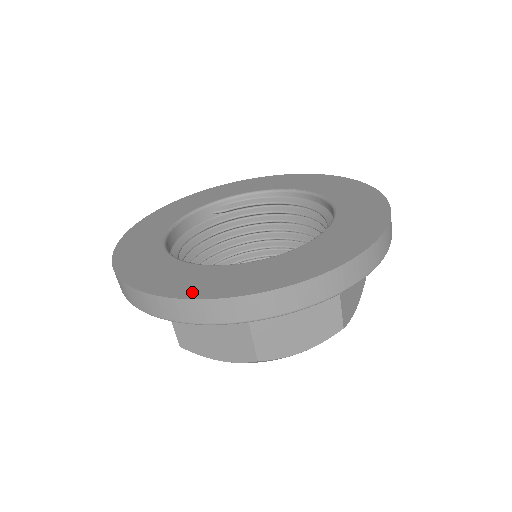
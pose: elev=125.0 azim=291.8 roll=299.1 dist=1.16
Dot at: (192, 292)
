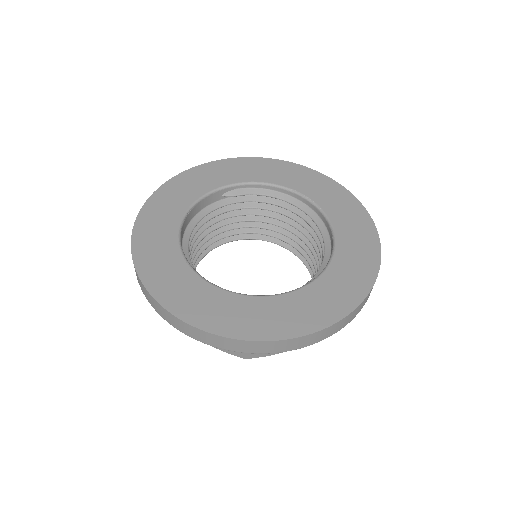
Dot at: (209, 323)
